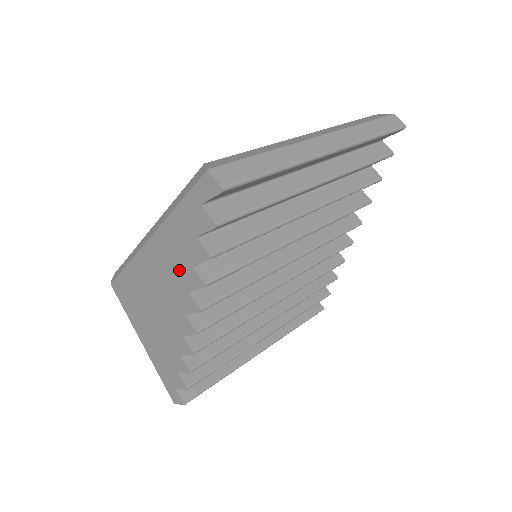
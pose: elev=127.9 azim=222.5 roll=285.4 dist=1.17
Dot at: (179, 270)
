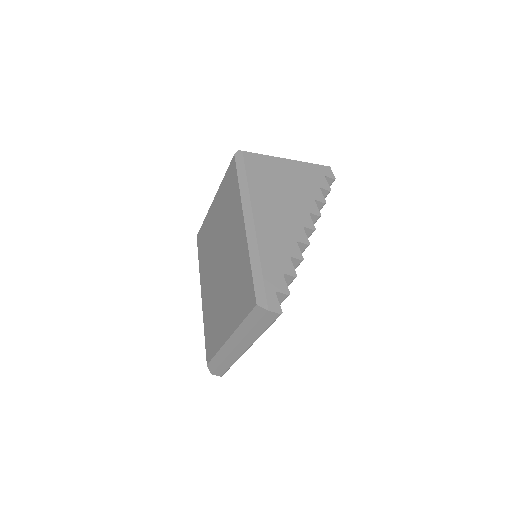
Dot at: occluded
